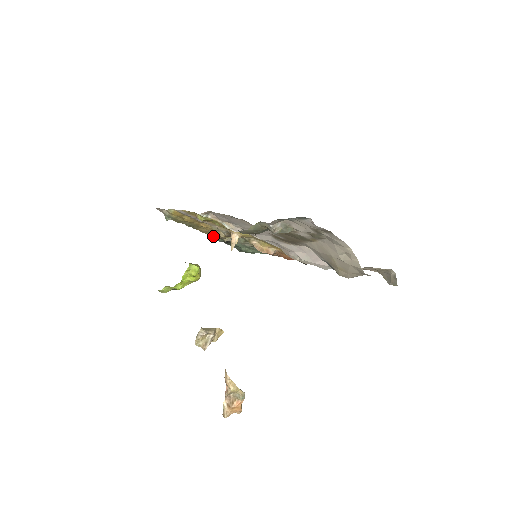
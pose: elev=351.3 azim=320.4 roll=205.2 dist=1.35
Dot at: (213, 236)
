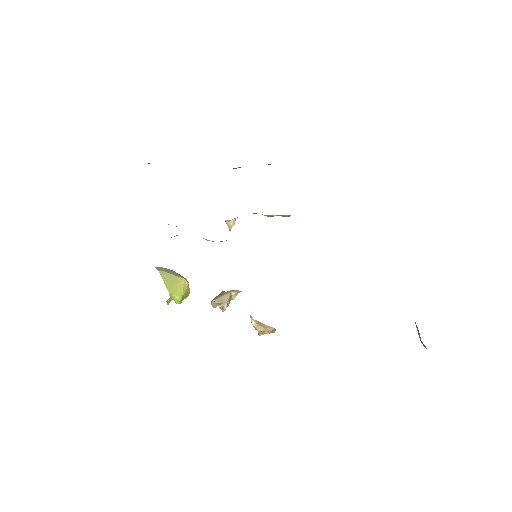
Dot at: occluded
